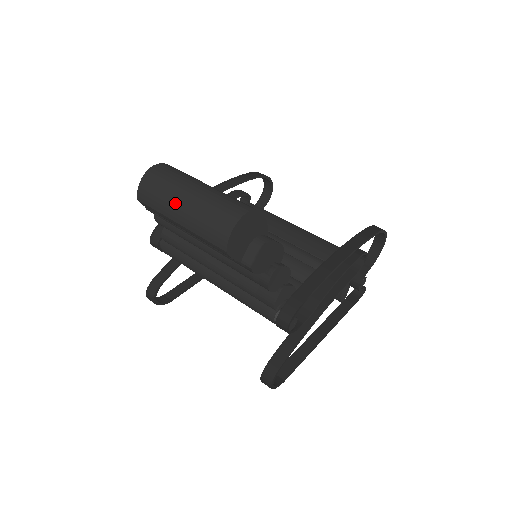
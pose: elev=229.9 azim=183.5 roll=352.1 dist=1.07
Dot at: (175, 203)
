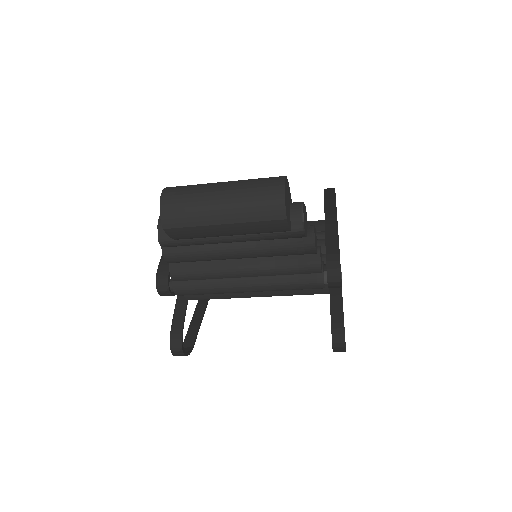
Dot at: (211, 206)
